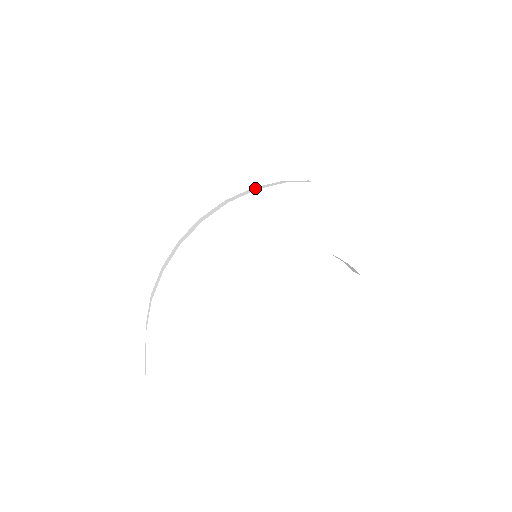
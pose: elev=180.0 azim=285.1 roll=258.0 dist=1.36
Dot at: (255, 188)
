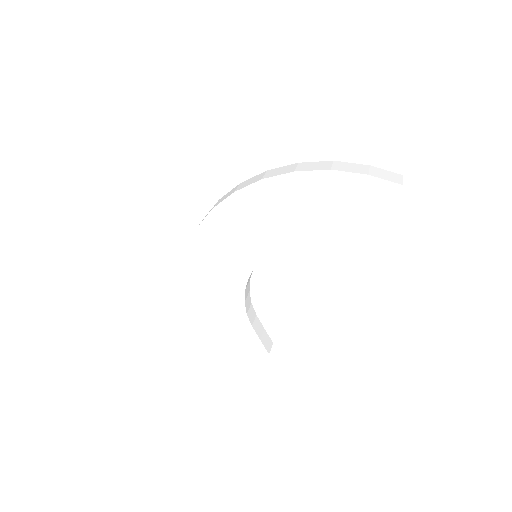
Dot at: (216, 203)
